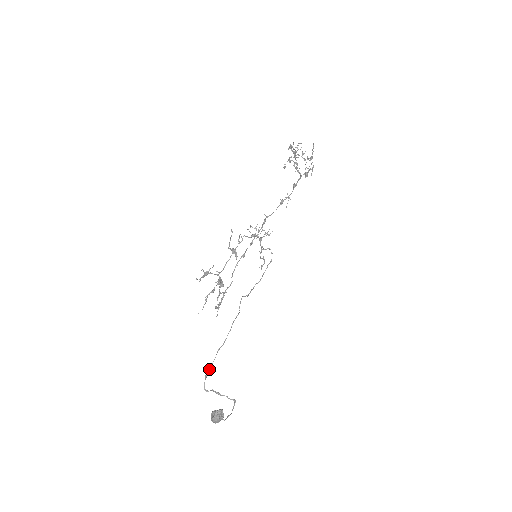
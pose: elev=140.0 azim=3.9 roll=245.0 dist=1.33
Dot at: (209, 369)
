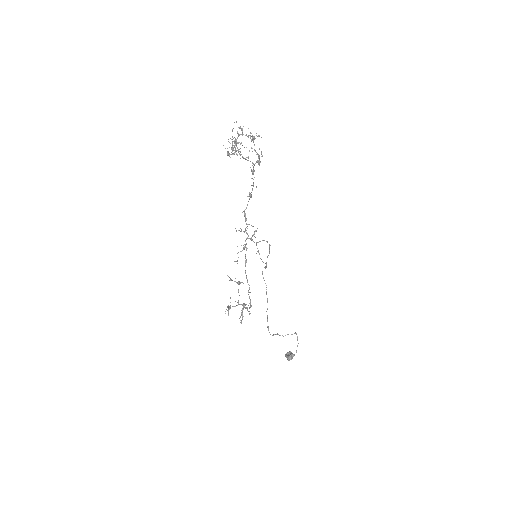
Dot at: occluded
